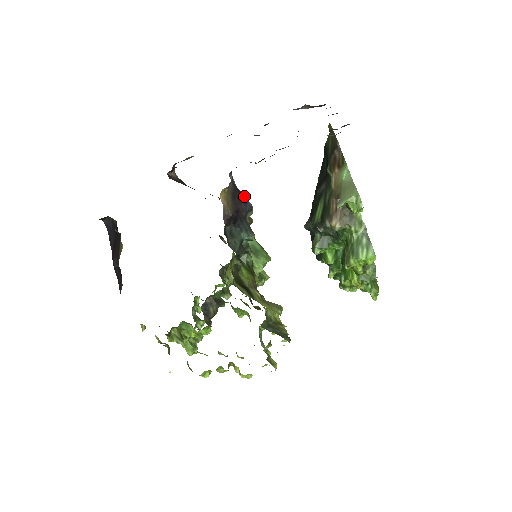
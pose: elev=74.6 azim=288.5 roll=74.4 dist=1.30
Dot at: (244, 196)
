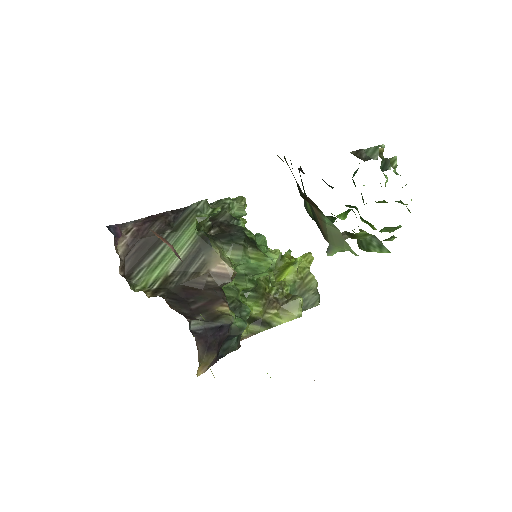
Dot at: (217, 326)
